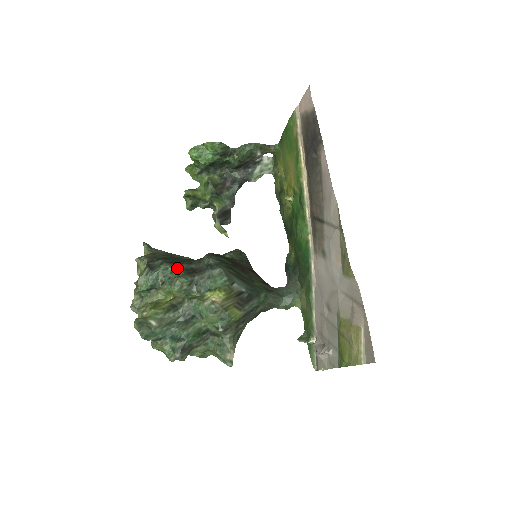
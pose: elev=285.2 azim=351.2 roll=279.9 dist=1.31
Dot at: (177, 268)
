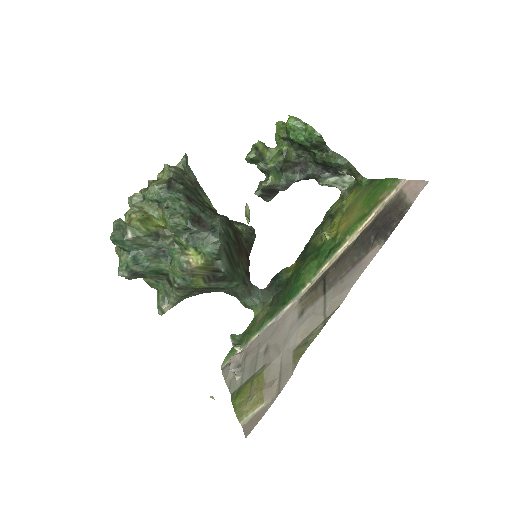
Dot at: (188, 207)
